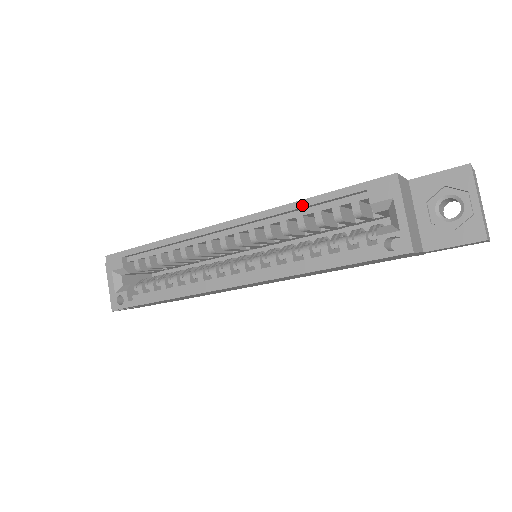
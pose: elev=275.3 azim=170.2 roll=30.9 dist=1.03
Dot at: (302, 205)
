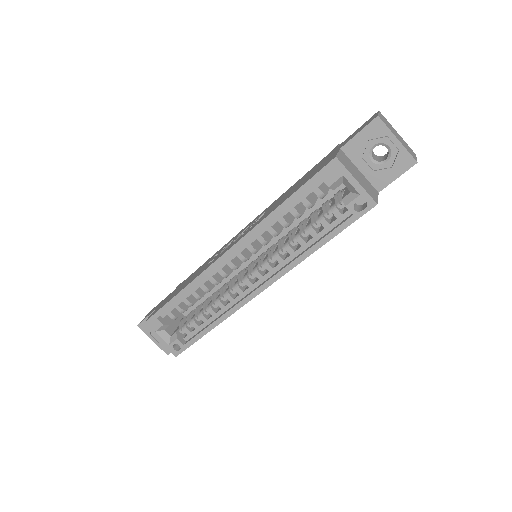
Dot at: (279, 212)
